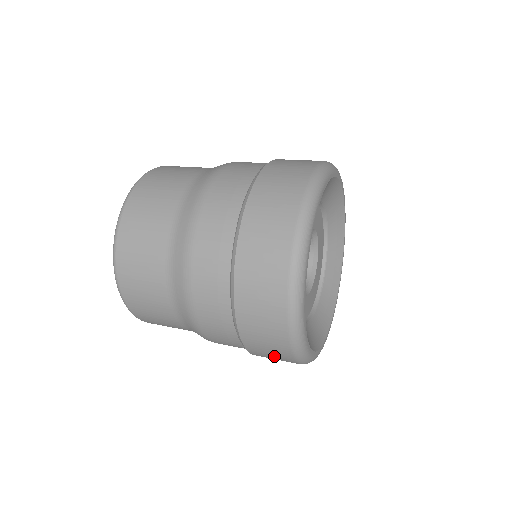
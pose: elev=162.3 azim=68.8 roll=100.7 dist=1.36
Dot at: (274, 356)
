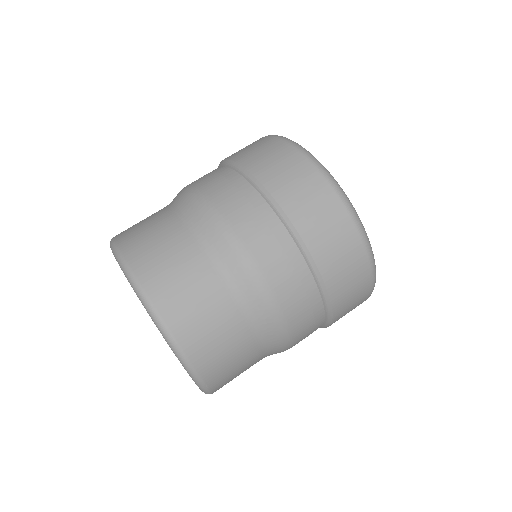
Dot at: occluded
